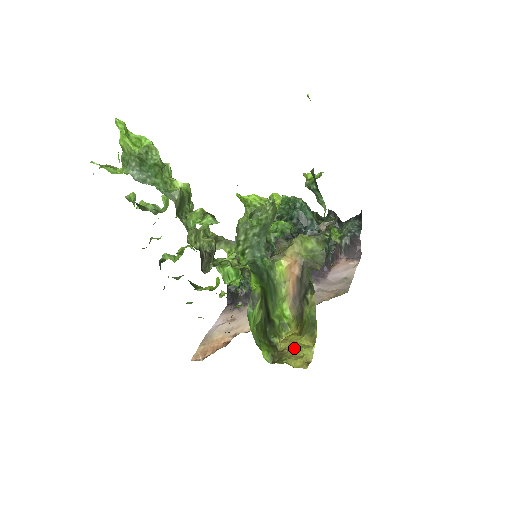
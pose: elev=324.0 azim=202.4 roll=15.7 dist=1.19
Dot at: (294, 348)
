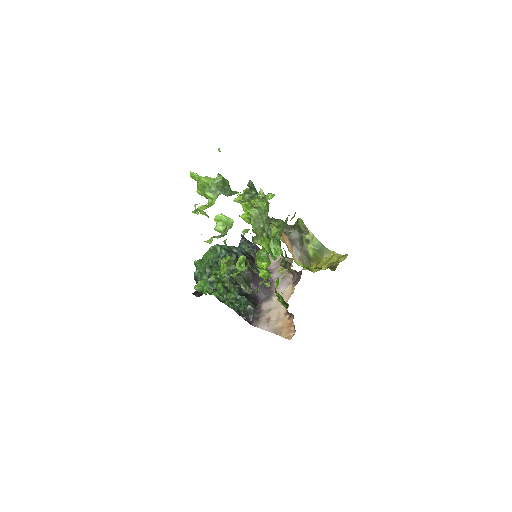
Dot at: (330, 261)
